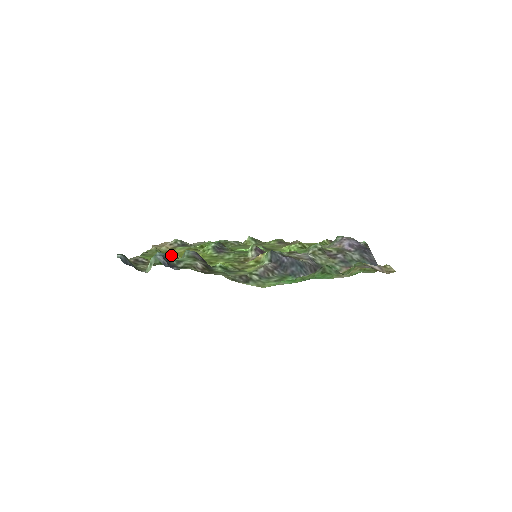
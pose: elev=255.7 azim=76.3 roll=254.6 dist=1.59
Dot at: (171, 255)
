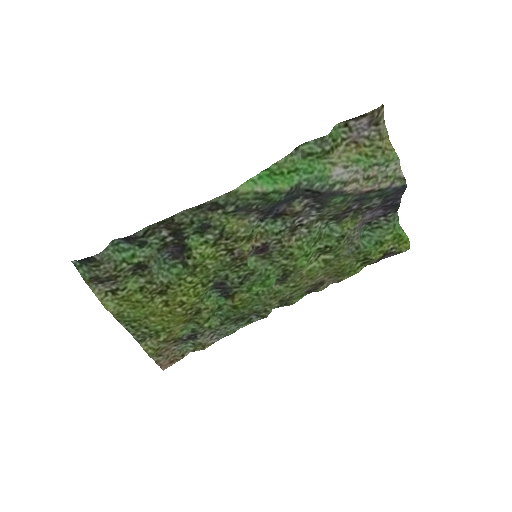
Dot at: (163, 320)
